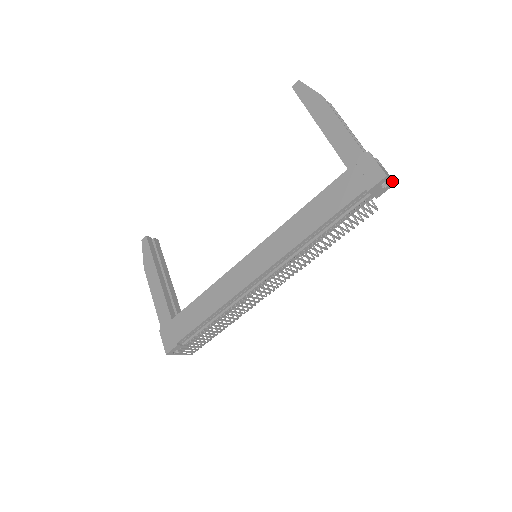
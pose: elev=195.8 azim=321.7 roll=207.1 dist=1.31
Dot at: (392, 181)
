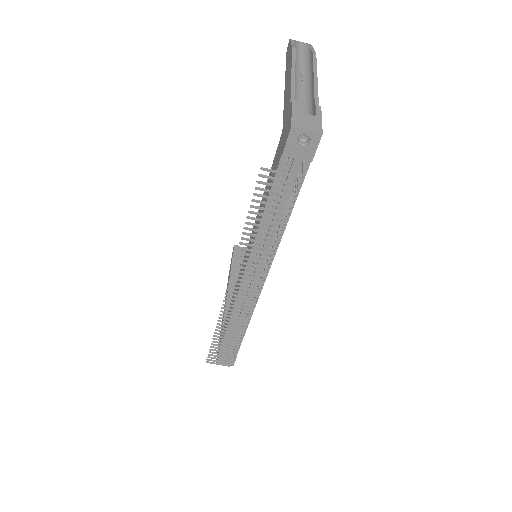
Dot at: (311, 132)
